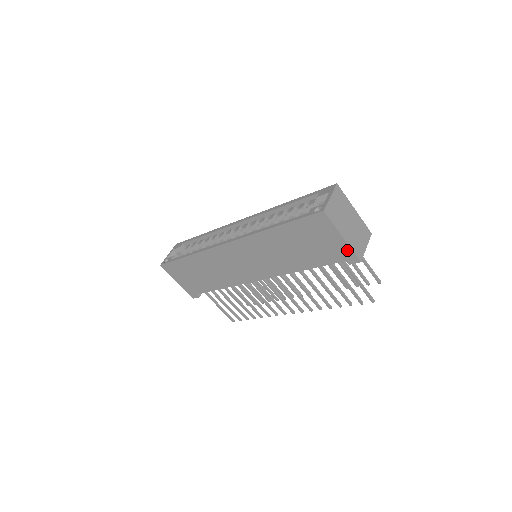
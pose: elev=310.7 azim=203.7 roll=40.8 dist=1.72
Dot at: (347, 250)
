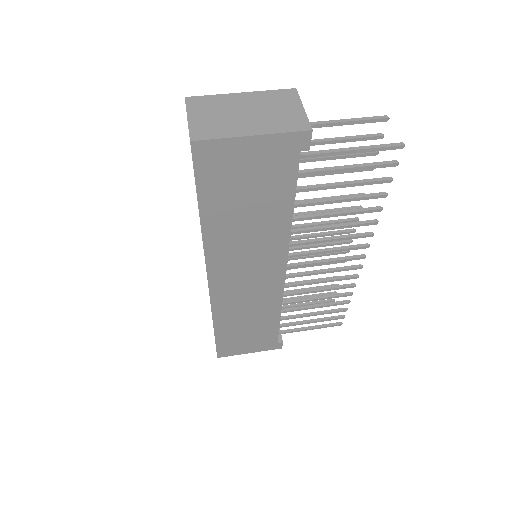
Dot at: (280, 141)
